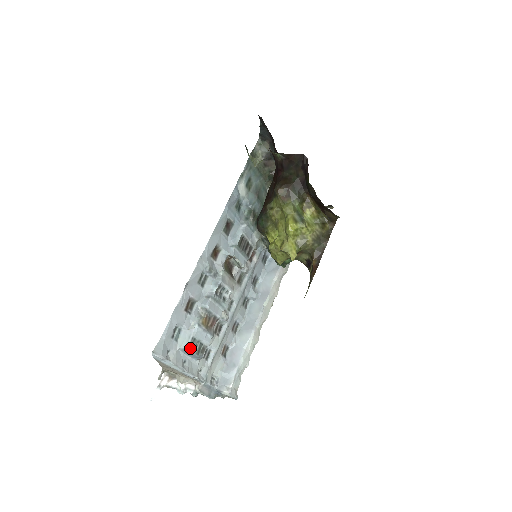
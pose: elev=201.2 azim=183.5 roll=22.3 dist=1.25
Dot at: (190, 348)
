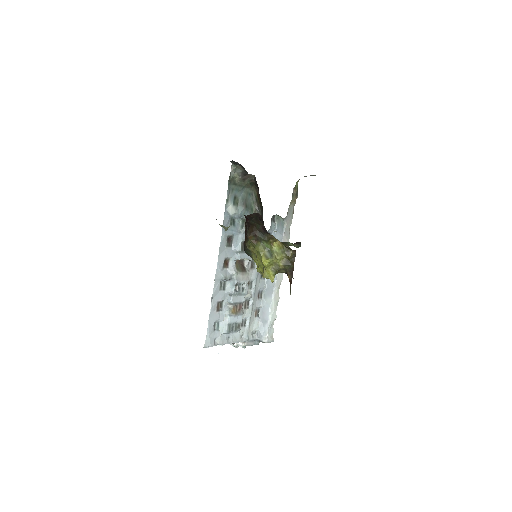
Dot at: (229, 331)
